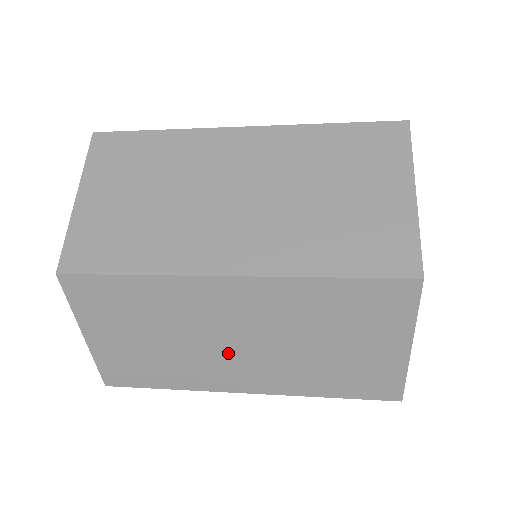
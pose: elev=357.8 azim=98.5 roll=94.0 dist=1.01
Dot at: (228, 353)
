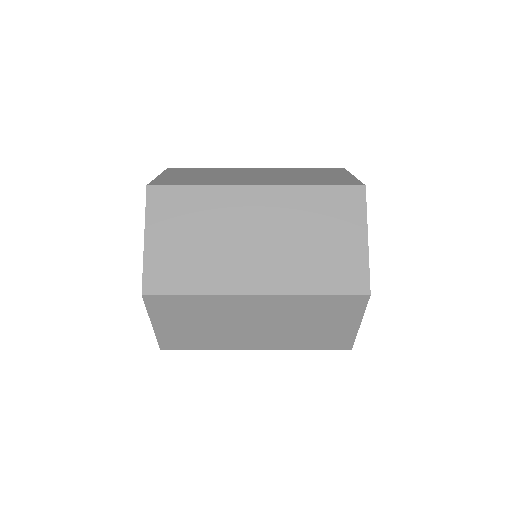
Dot at: (248, 251)
